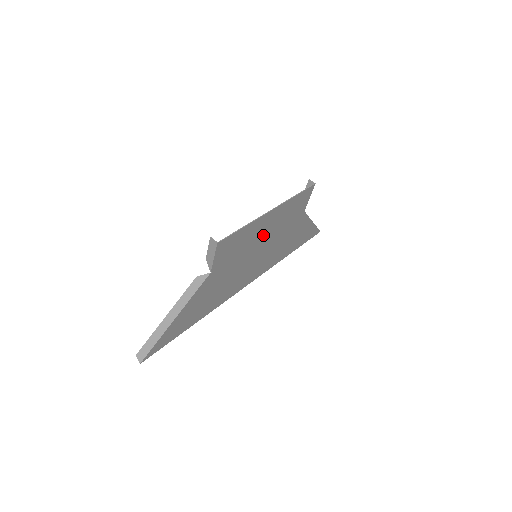
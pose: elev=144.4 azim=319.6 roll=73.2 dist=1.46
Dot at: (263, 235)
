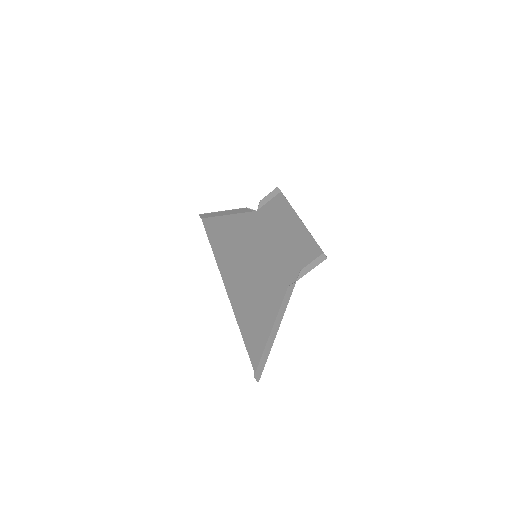
Dot at: (278, 239)
